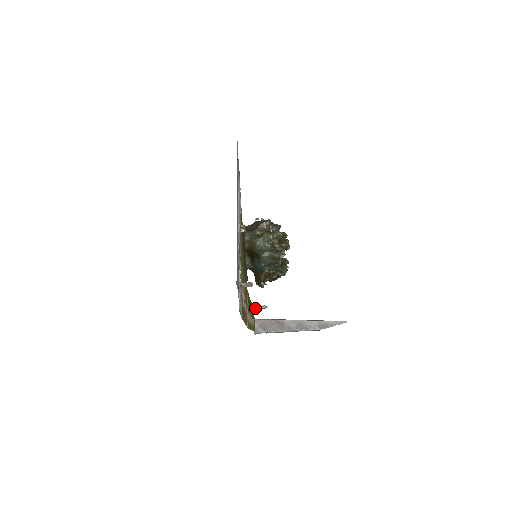
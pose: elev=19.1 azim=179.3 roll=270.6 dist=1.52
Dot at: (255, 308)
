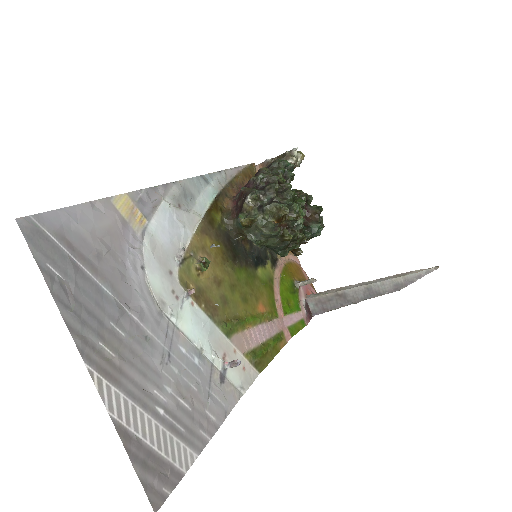
Dot at: (300, 286)
